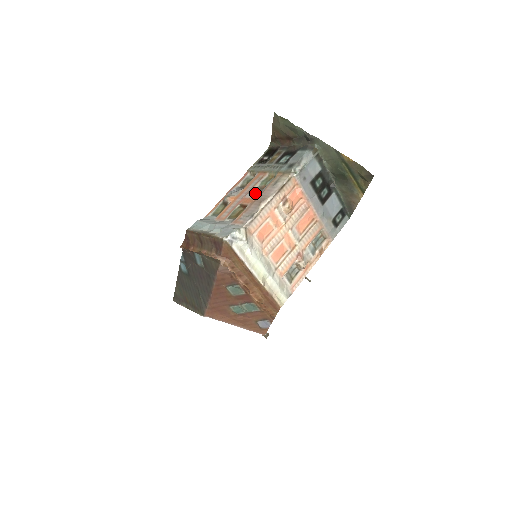
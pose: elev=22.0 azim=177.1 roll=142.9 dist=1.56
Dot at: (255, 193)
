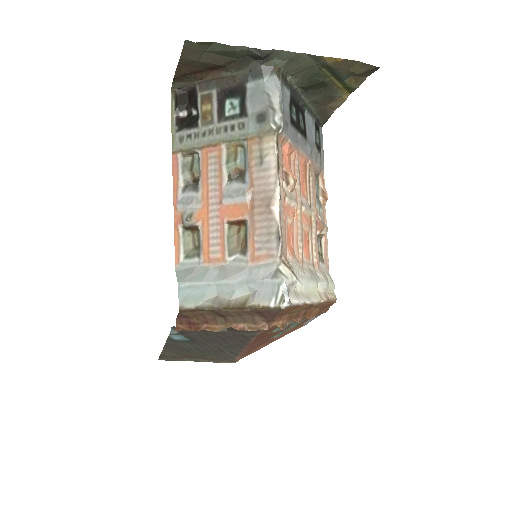
Dot at: (239, 193)
